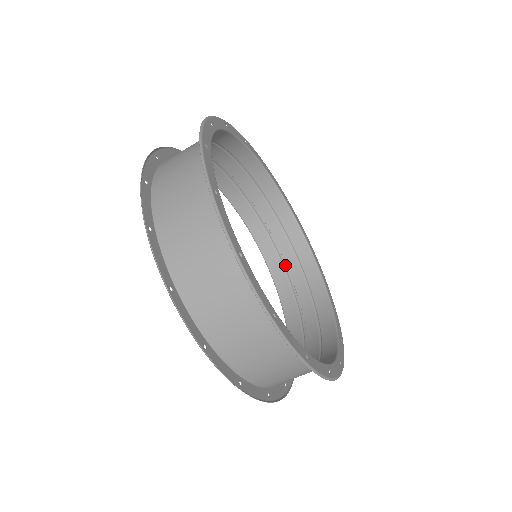
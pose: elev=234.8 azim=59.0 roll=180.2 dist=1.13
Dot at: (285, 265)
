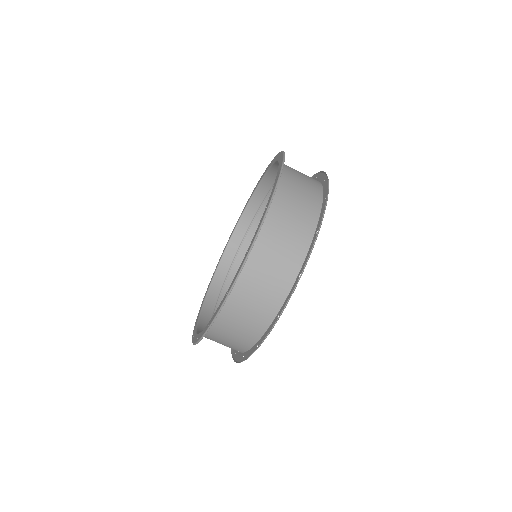
Dot at: occluded
